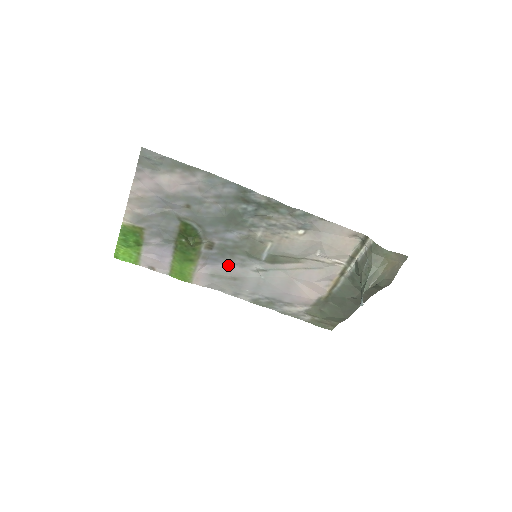
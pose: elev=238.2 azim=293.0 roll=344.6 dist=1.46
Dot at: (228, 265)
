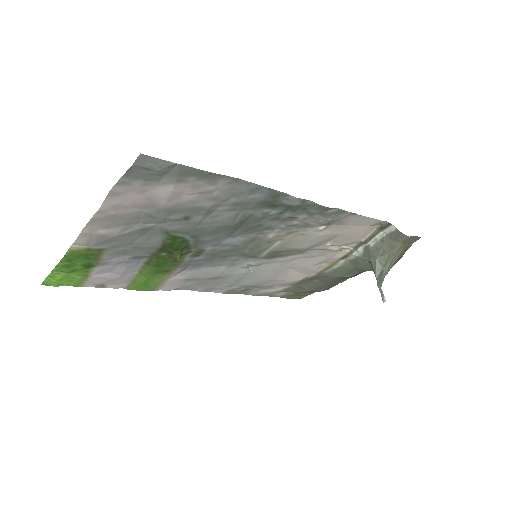
Dot at: (212, 267)
